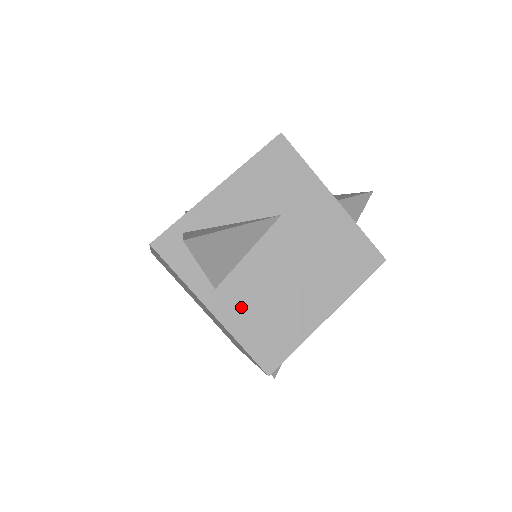
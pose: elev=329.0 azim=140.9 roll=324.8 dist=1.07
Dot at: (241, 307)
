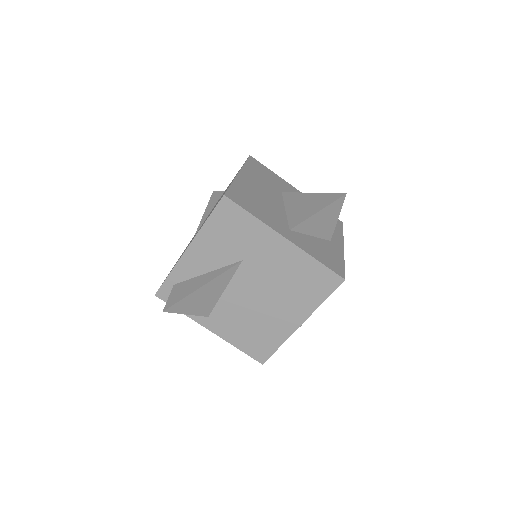
Dot at: (230, 326)
